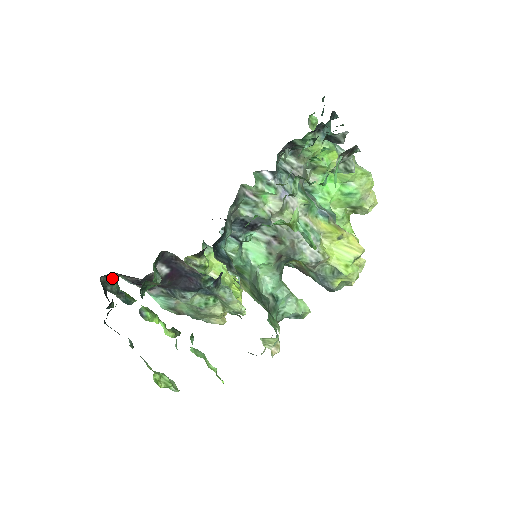
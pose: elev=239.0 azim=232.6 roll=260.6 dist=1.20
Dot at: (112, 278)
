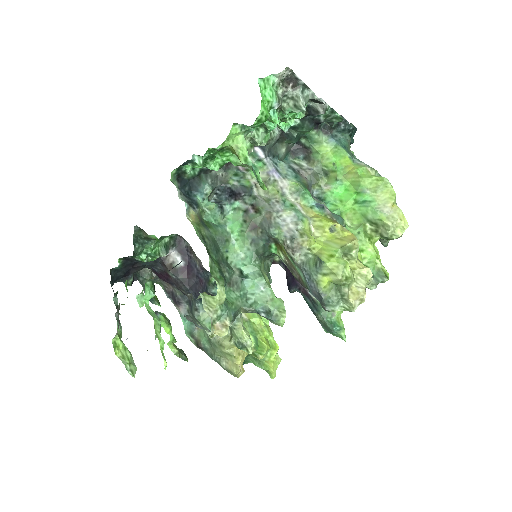
Dot at: (148, 273)
